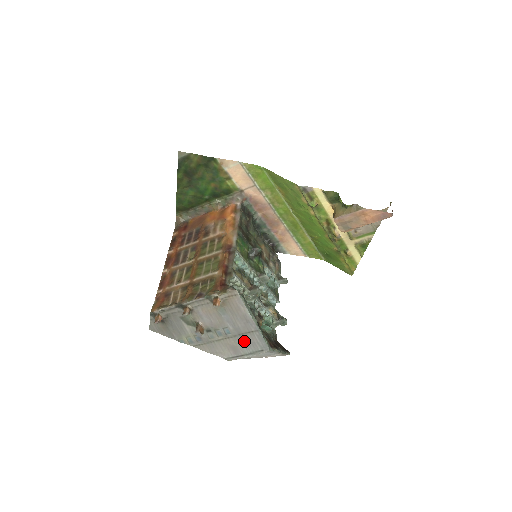
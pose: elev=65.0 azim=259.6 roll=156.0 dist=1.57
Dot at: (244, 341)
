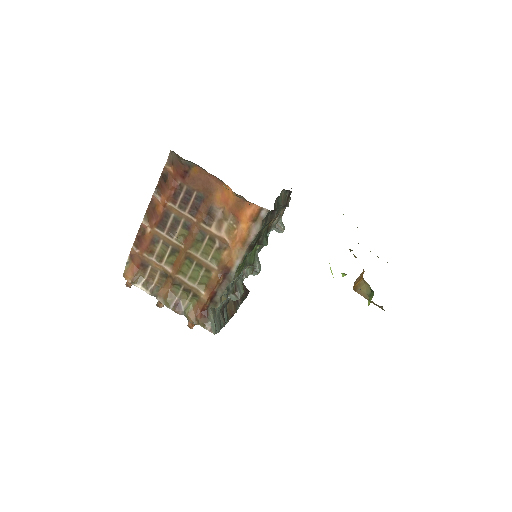
Dot at: occluded
